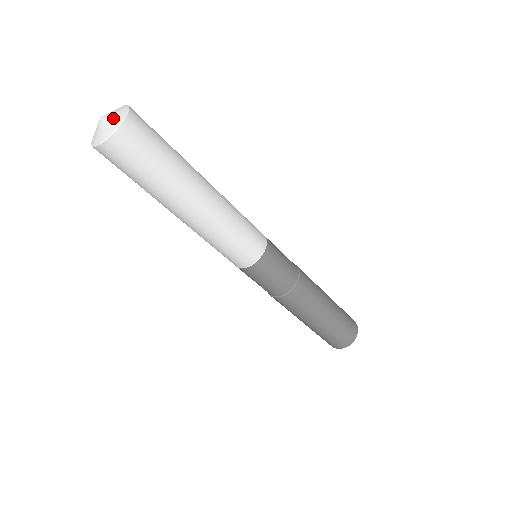
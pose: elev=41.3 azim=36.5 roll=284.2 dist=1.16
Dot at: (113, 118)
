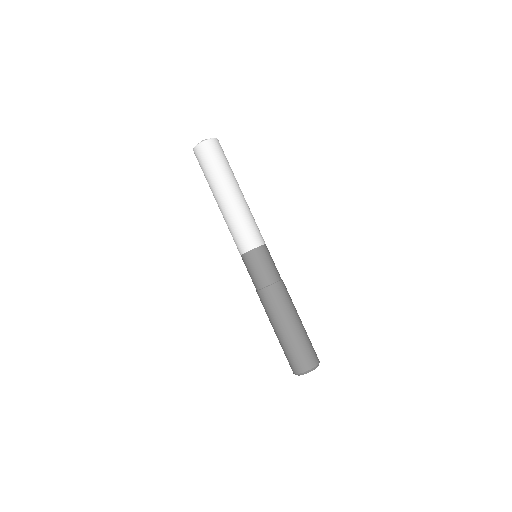
Dot at: occluded
